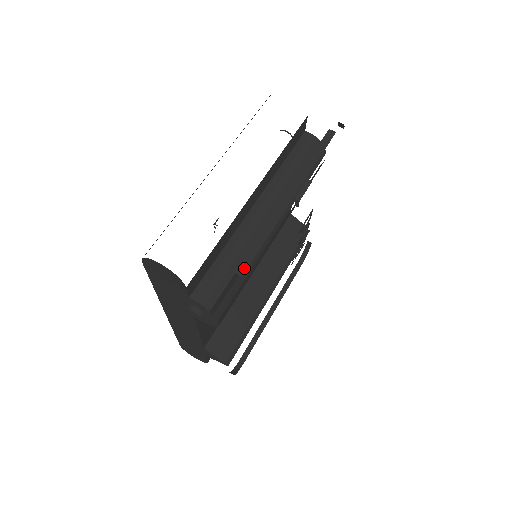
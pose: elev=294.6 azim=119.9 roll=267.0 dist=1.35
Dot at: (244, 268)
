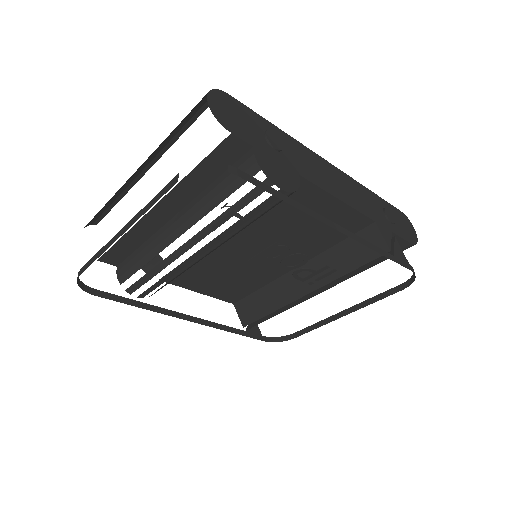
Dot at: (79, 274)
